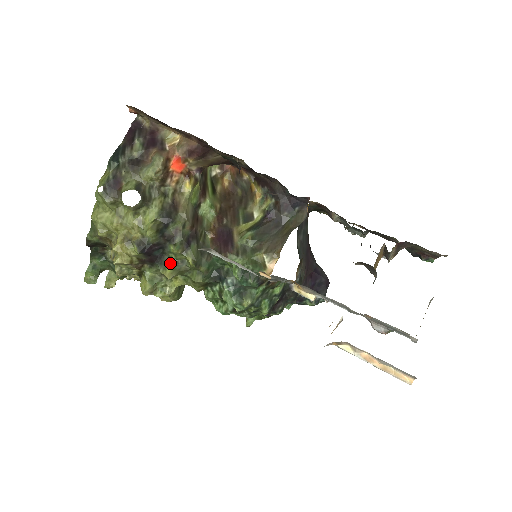
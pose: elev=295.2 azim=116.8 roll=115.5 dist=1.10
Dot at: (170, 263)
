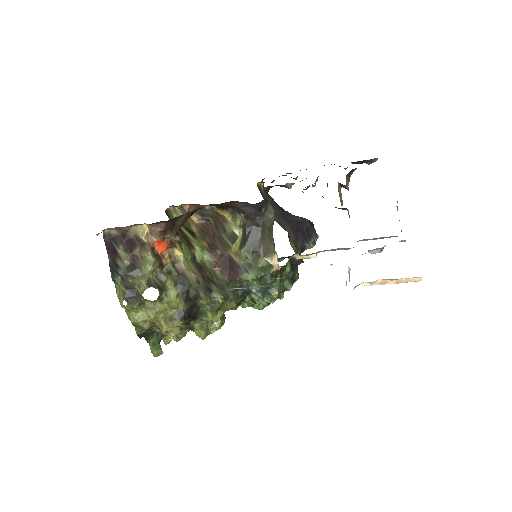
Dot at: (207, 310)
